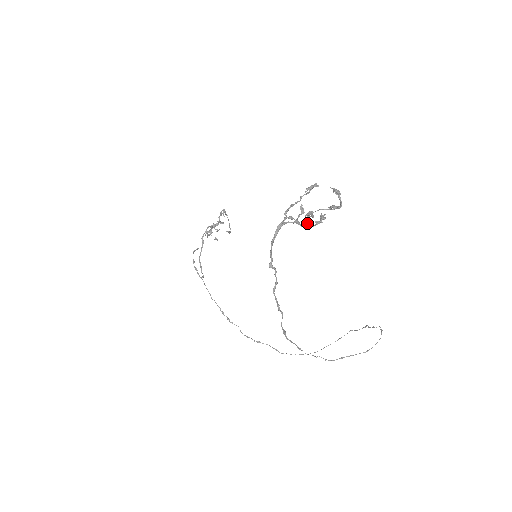
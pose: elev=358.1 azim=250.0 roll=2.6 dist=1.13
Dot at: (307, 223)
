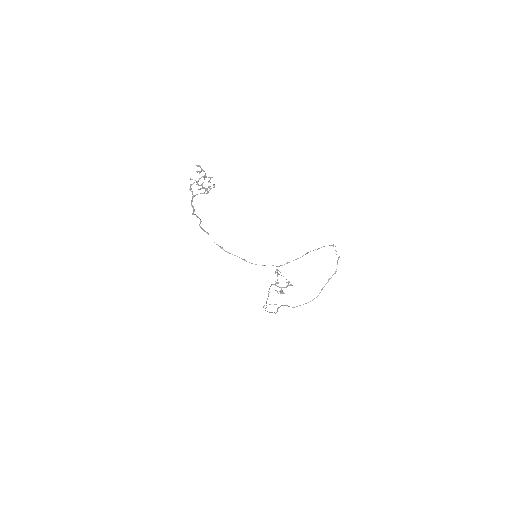
Dot at: (207, 191)
